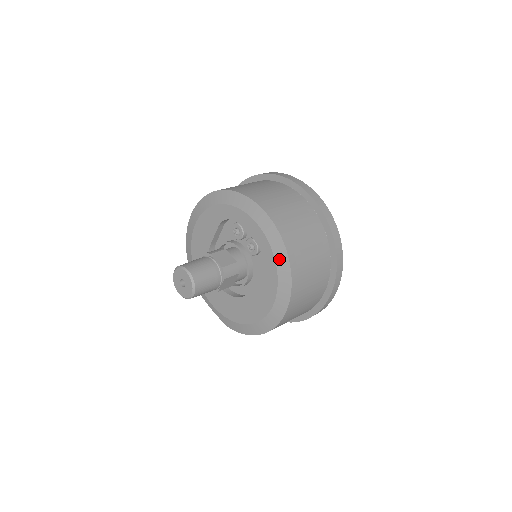
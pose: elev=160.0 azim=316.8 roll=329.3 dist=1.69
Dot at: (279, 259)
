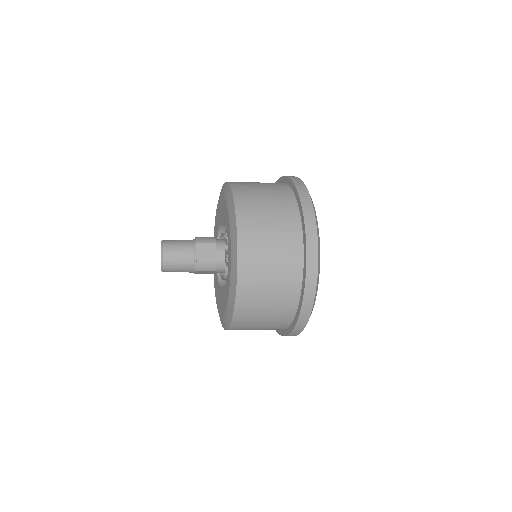
Dot at: (231, 288)
